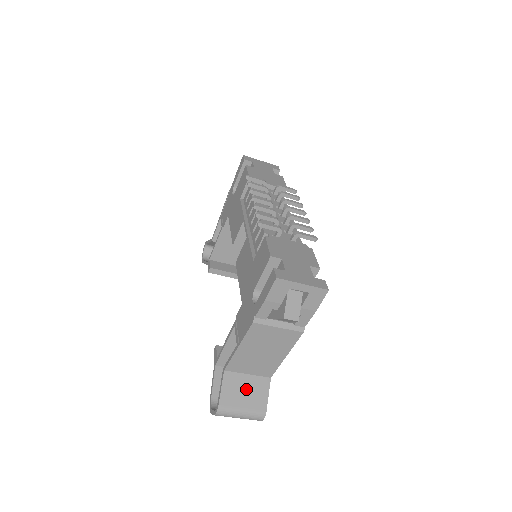
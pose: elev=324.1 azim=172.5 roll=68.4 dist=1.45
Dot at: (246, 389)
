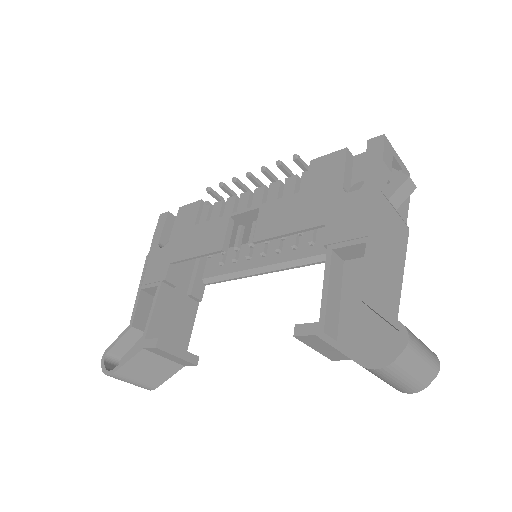
Dot at: occluded
